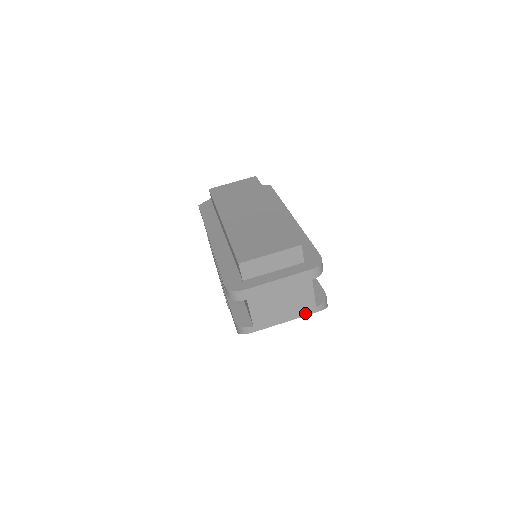
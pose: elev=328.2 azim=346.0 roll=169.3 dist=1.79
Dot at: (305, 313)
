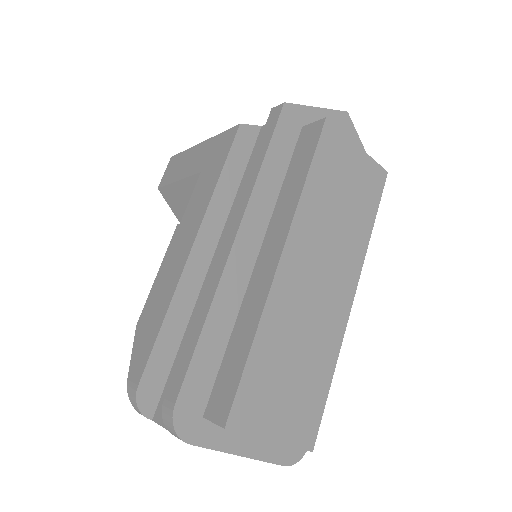
Dot at: occluded
